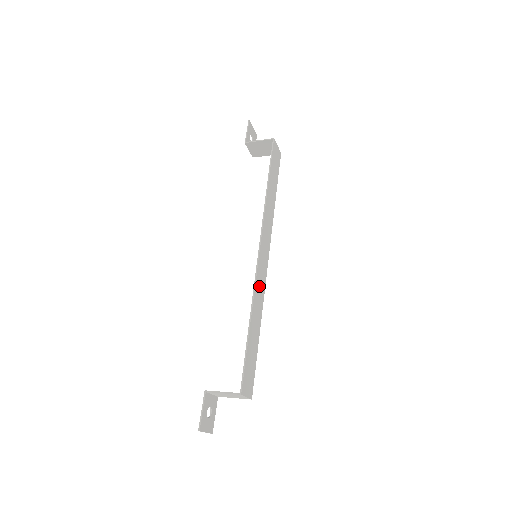
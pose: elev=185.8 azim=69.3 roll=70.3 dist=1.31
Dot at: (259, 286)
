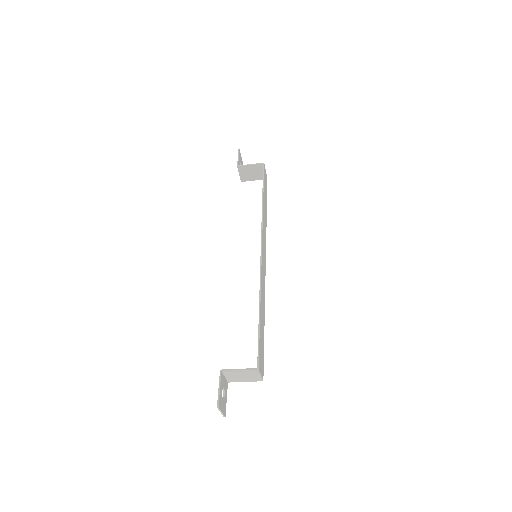
Dot at: (263, 279)
